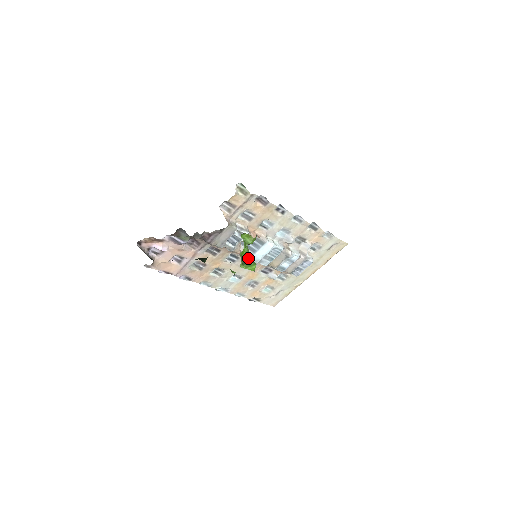
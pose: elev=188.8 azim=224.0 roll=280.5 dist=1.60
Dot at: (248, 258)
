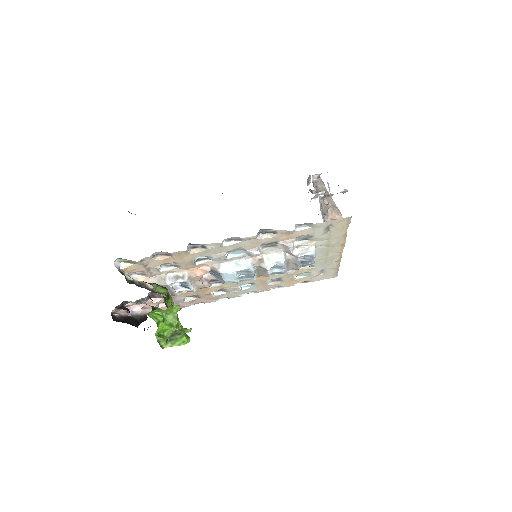
Dot at: (176, 329)
